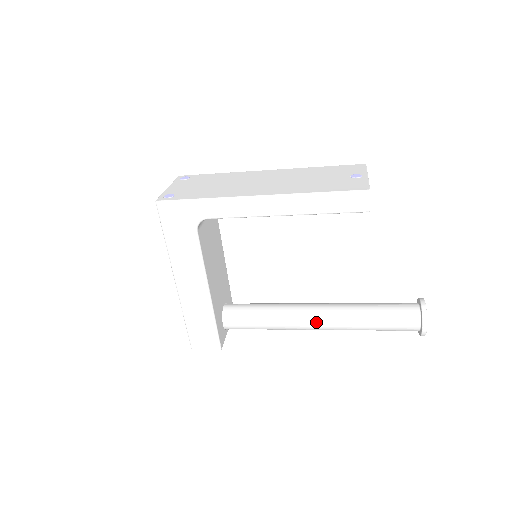
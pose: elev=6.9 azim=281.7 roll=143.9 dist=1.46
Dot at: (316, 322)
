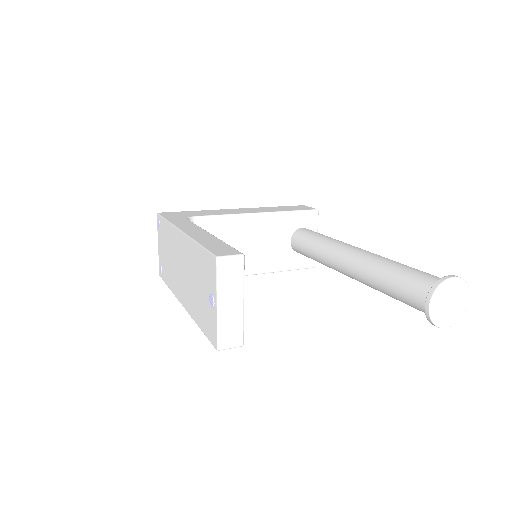
Dot at: occluded
